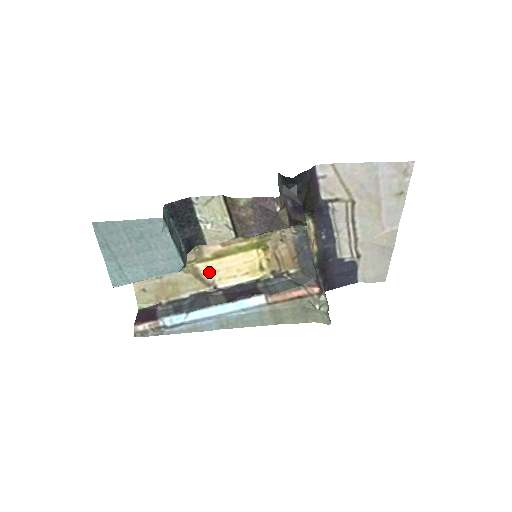
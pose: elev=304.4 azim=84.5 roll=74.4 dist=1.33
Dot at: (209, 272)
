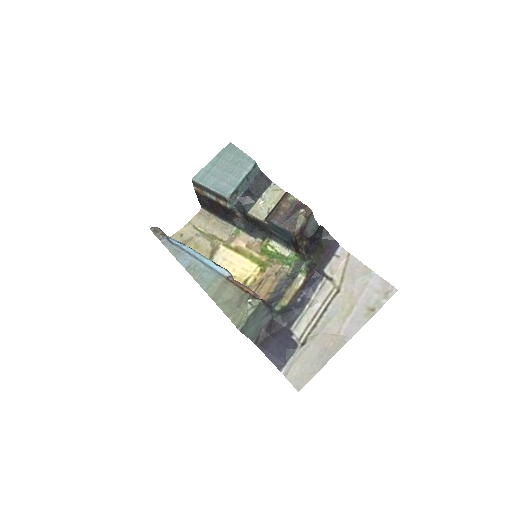
Dot at: (220, 256)
